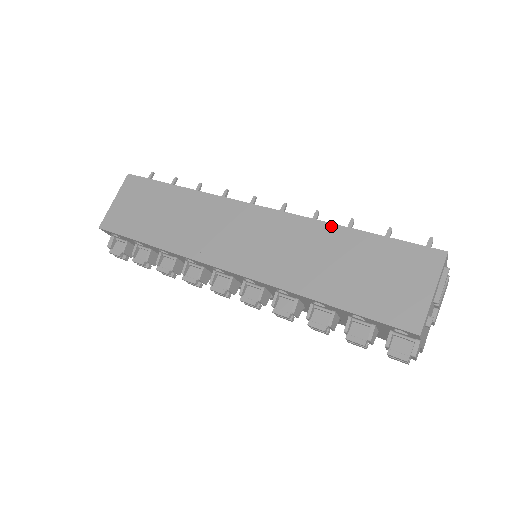
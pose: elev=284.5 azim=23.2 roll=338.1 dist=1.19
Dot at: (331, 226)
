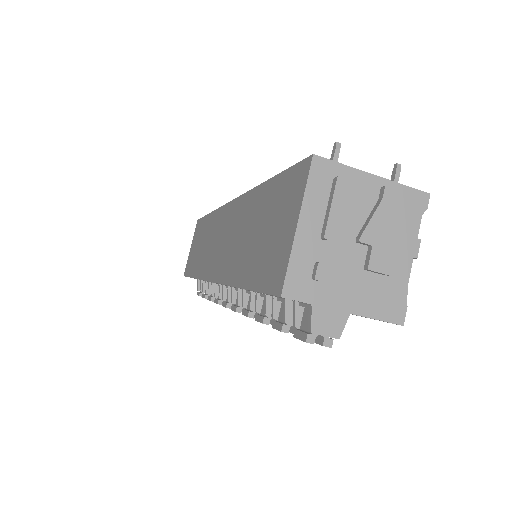
Dot at: (254, 191)
